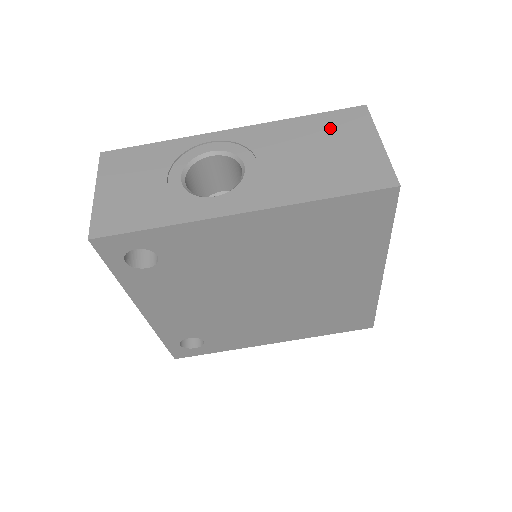
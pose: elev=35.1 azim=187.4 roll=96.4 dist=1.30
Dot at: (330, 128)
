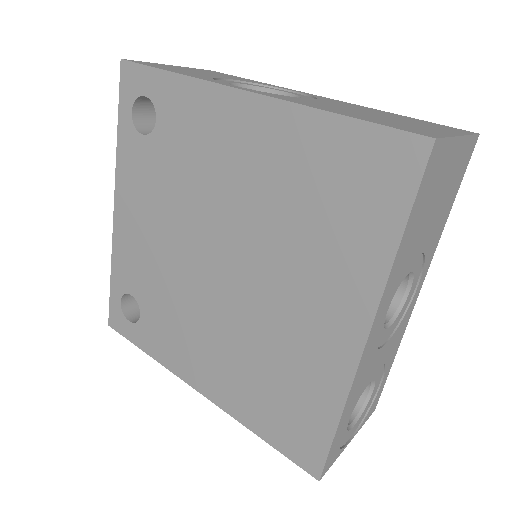
Dot at: (415, 120)
